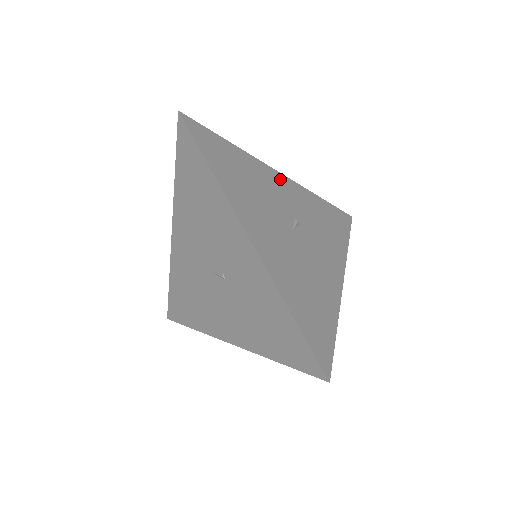
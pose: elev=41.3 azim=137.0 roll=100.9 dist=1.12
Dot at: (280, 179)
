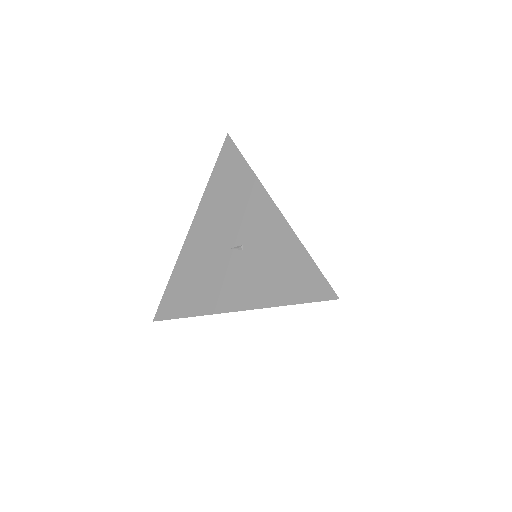
Dot at: occluded
